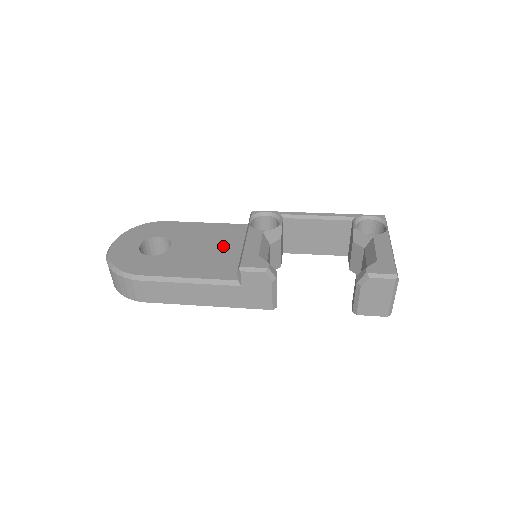
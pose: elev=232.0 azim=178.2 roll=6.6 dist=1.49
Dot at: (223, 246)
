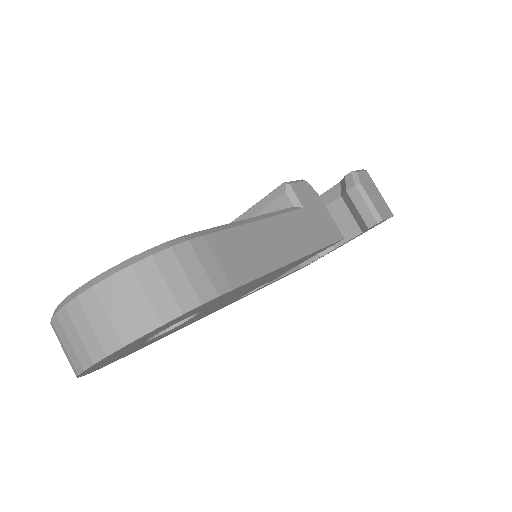
Dot at: occluded
